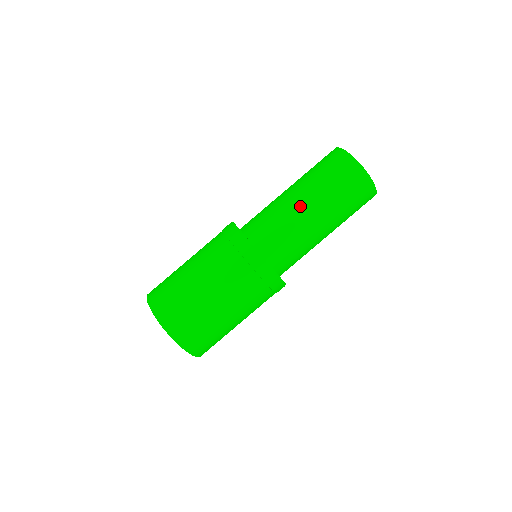
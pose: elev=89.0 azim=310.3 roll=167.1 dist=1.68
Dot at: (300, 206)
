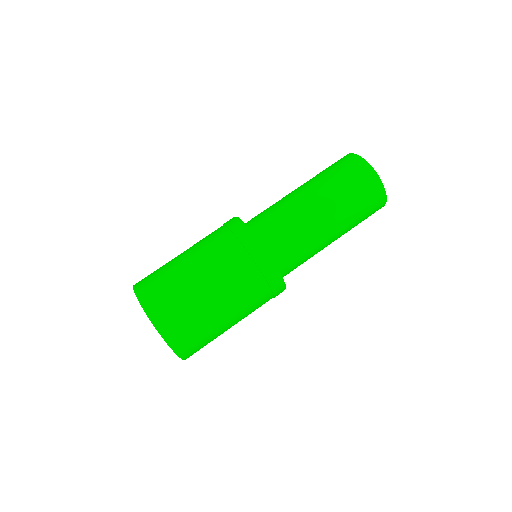
Dot at: (303, 198)
